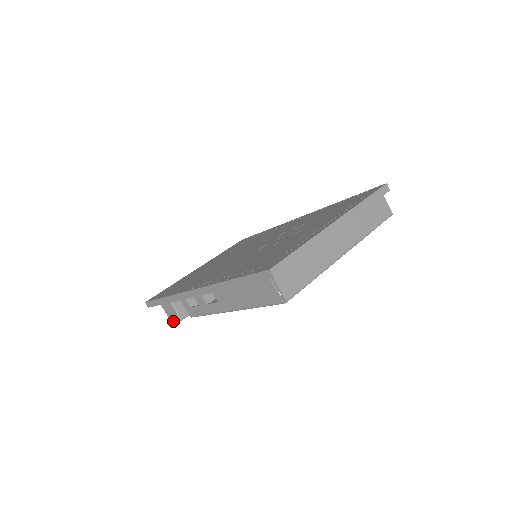
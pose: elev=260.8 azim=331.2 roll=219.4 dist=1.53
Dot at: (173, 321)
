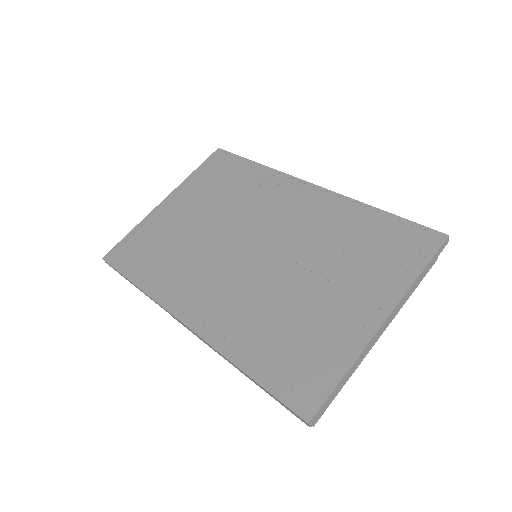
Dot at: occluded
